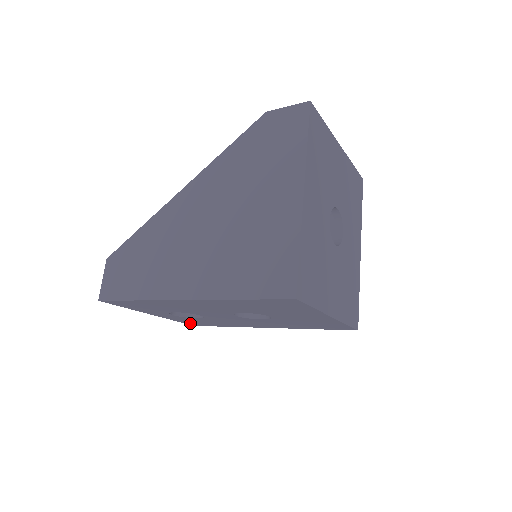
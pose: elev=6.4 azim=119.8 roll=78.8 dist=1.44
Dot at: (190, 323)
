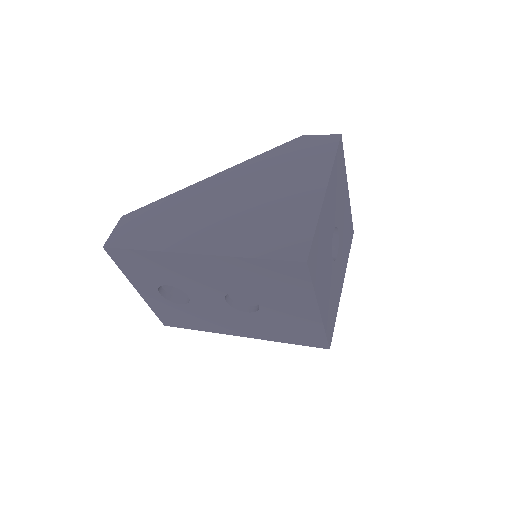
Dot at: (164, 318)
